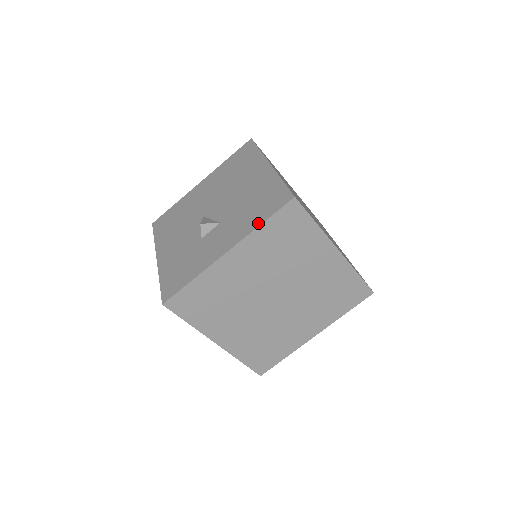
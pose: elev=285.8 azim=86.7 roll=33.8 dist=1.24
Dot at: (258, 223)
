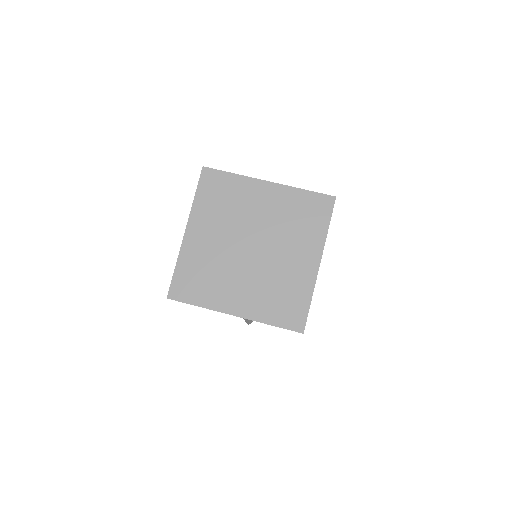
Dot at: (302, 189)
